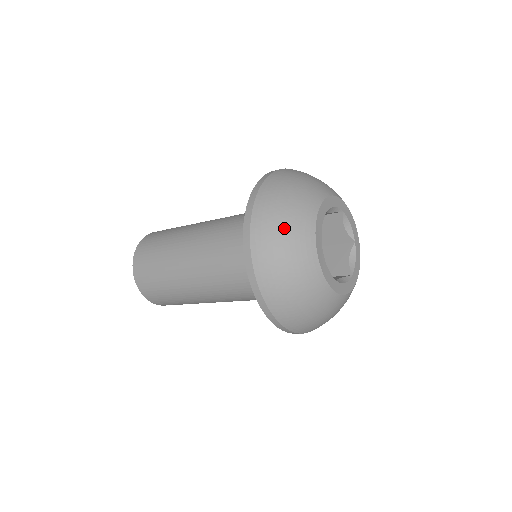
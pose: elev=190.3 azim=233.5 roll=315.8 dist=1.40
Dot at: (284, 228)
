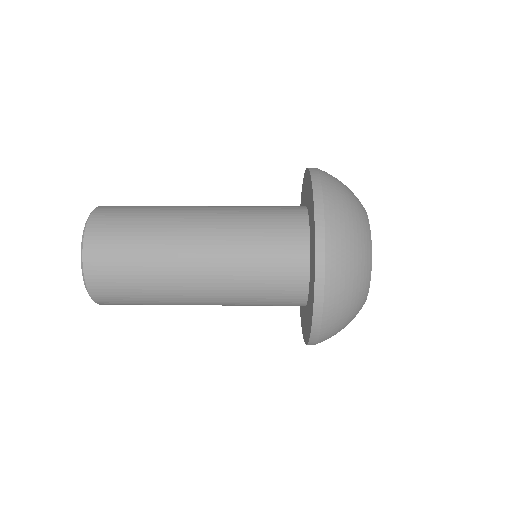
Dot at: (352, 206)
